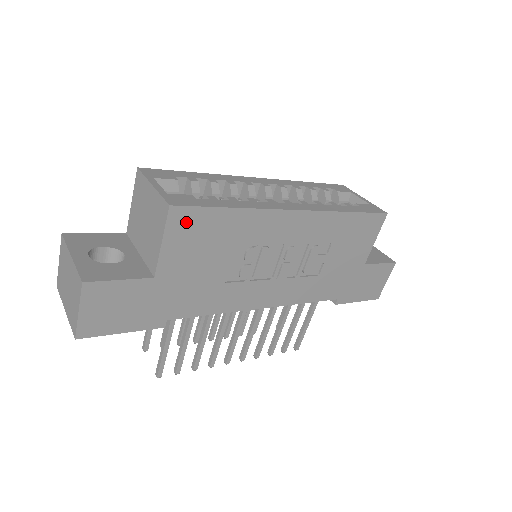
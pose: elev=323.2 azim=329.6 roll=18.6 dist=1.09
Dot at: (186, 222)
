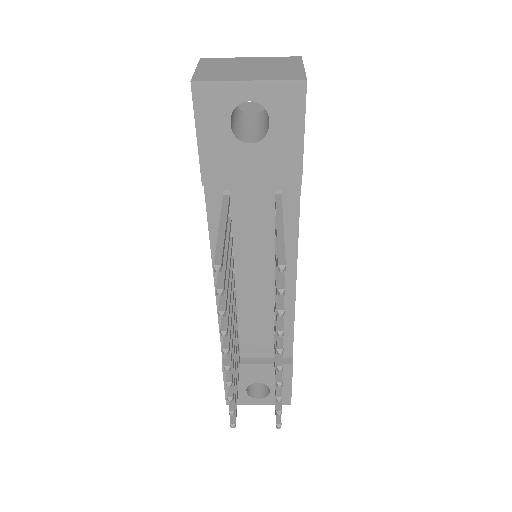
Dot at: occluded
